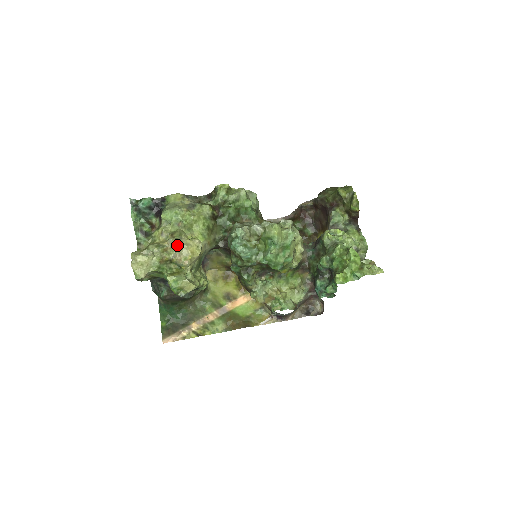
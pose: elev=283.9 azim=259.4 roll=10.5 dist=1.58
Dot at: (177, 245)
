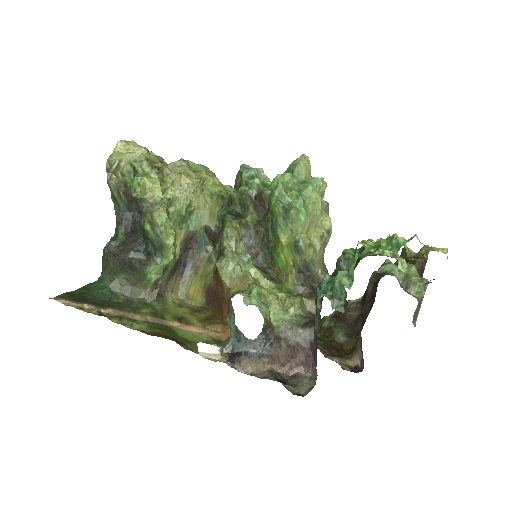
Dot at: (179, 166)
